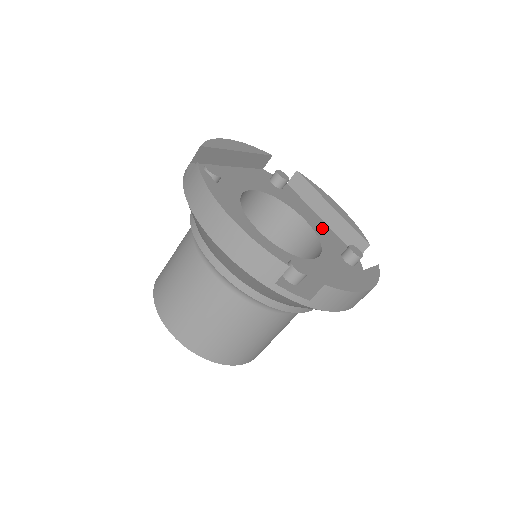
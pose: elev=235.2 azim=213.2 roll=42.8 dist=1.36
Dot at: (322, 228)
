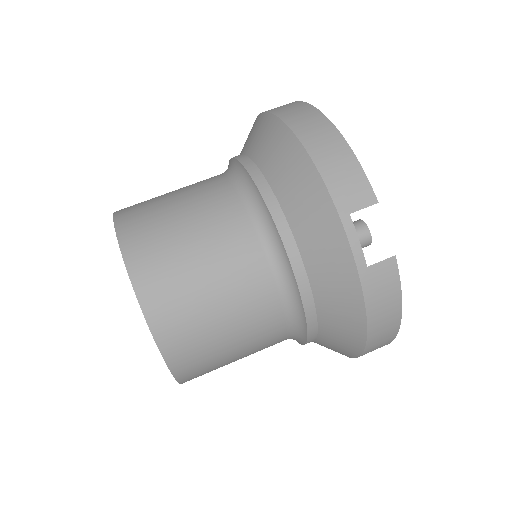
Dot at: occluded
